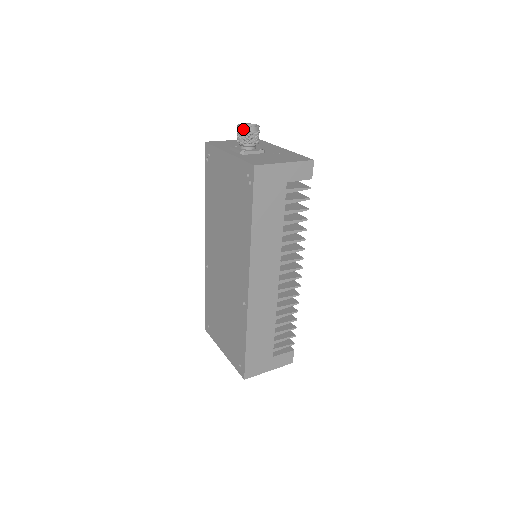
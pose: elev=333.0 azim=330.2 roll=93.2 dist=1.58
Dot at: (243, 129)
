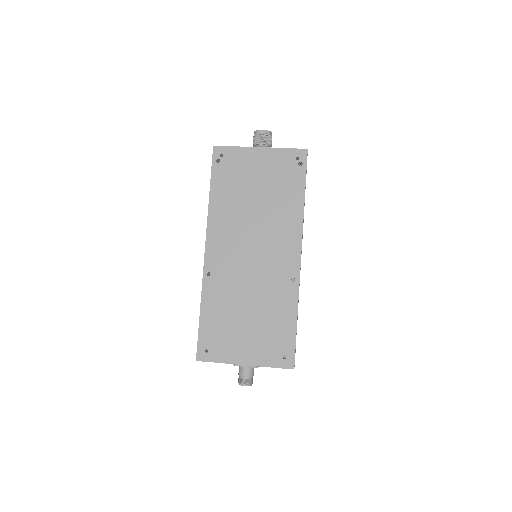
Dot at: (267, 132)
